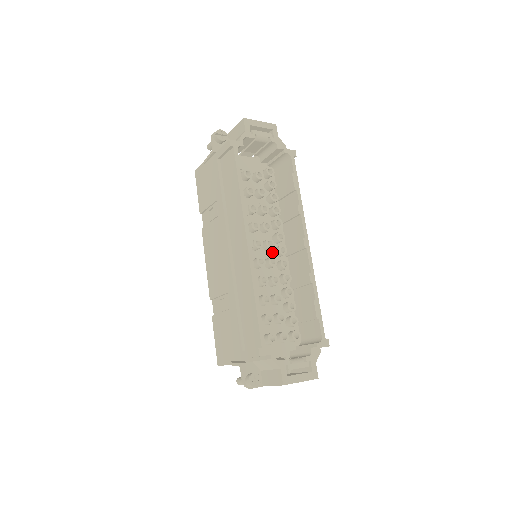
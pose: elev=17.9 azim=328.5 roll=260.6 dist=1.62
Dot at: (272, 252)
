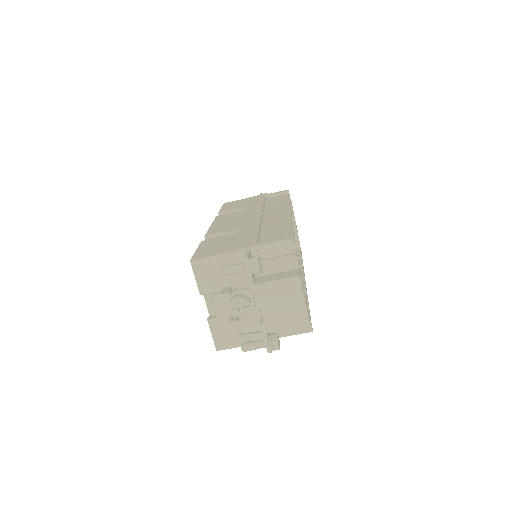
Dot at: occluded
